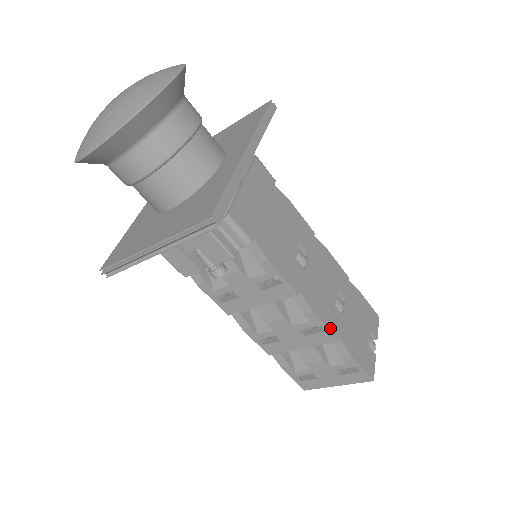
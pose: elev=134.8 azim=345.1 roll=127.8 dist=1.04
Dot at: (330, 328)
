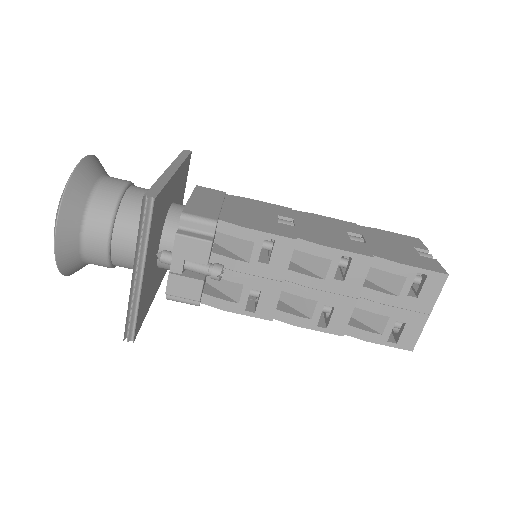
Dot at: (354, 252)
